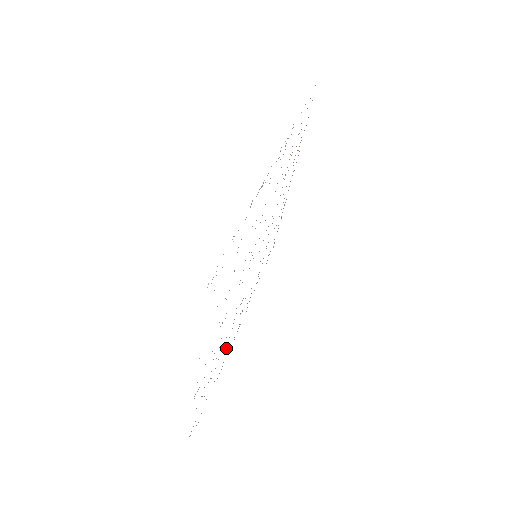
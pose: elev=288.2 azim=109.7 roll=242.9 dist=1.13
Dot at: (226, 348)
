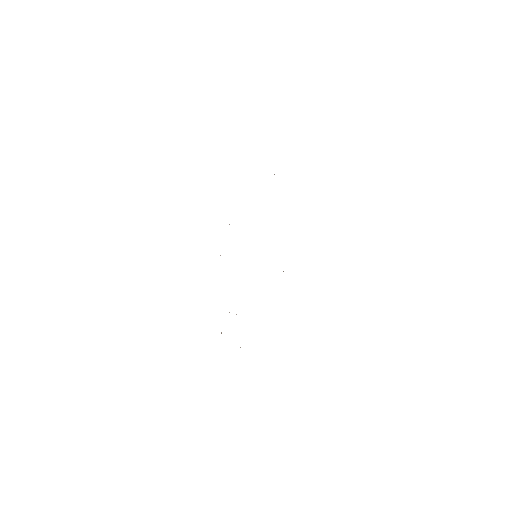
Dot at: occluded
